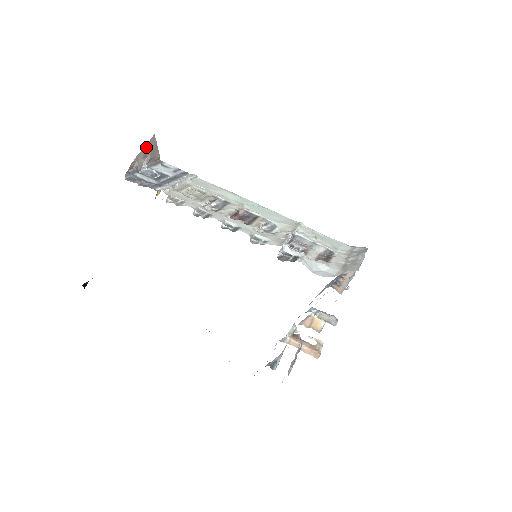
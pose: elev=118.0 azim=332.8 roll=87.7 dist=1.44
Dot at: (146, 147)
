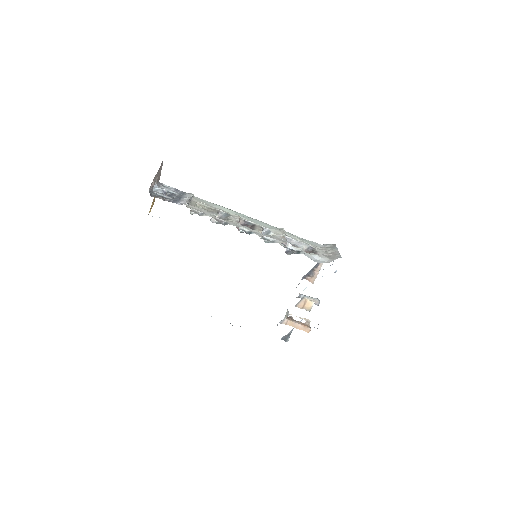
Dot at: (159, 170)
